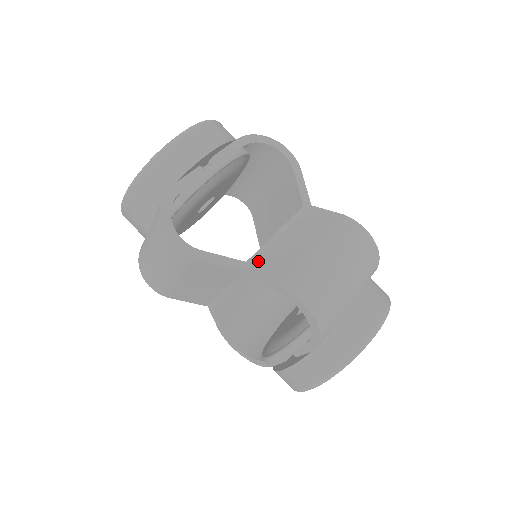
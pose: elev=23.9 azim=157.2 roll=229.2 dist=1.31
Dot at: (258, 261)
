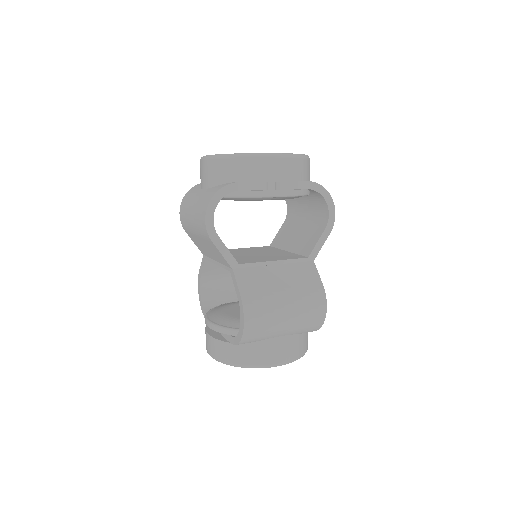
Dot at: (246, 270)
